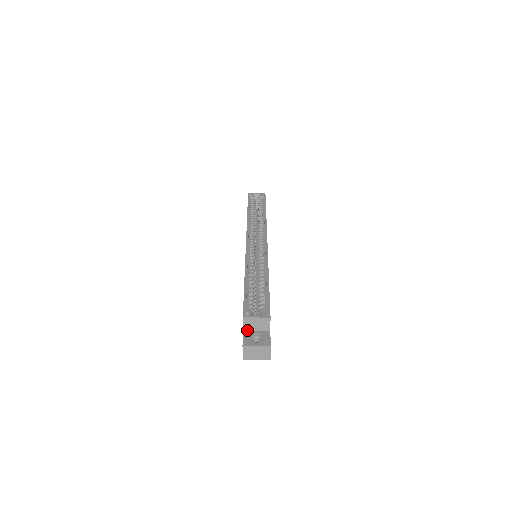
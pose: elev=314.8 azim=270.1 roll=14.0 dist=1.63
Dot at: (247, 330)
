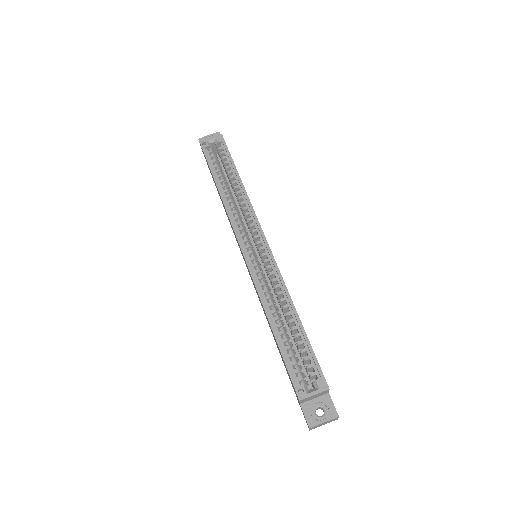
Dot at: (304, 402)
